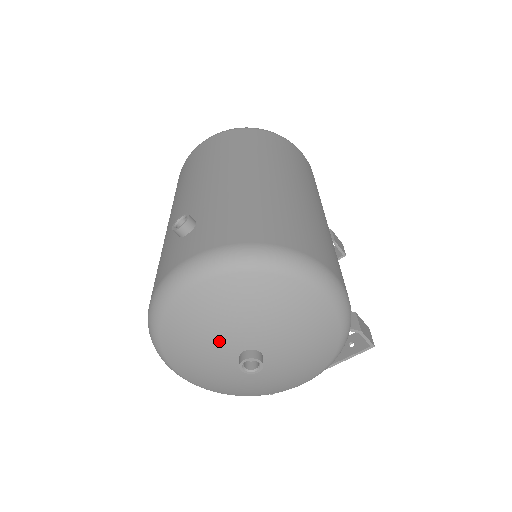
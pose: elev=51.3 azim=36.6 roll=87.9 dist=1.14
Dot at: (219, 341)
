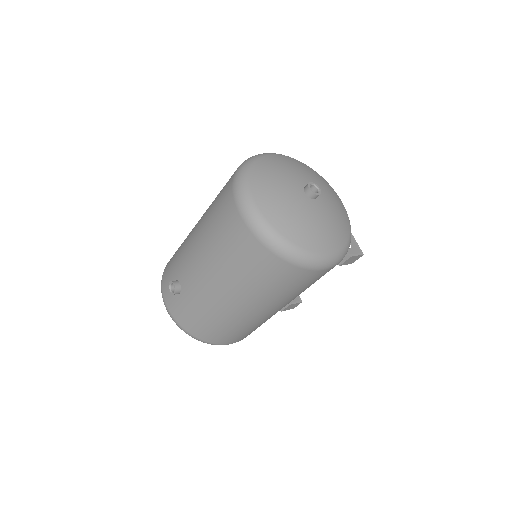
Dot at: occluded
